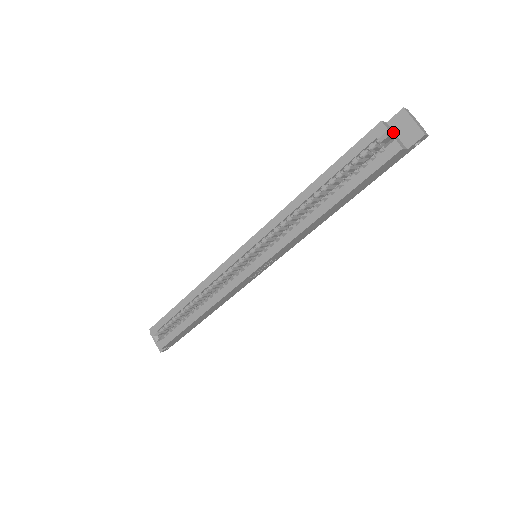
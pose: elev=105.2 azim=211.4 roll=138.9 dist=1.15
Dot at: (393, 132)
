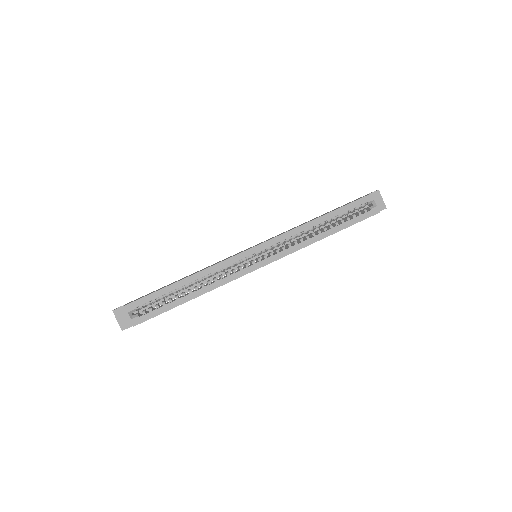
Dot at: occluded
